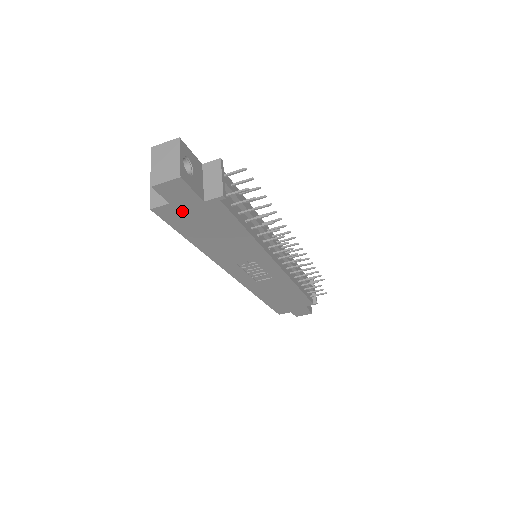
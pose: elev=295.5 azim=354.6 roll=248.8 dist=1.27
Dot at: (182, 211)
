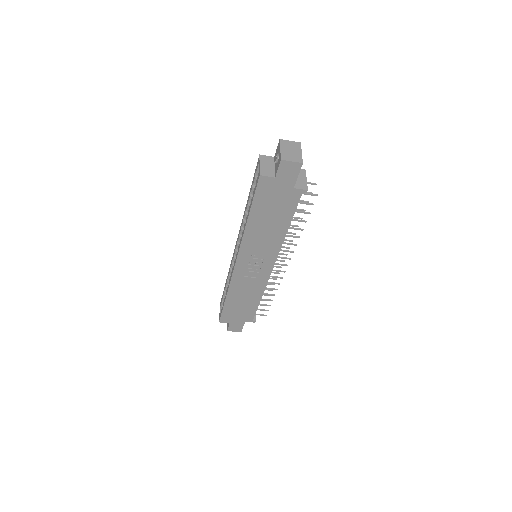
Dot at: (274, 188)
